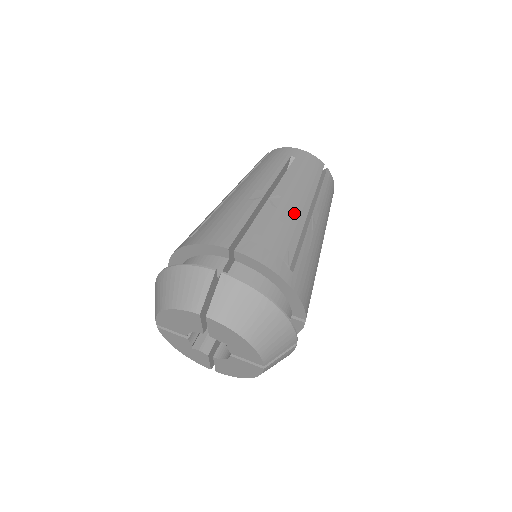
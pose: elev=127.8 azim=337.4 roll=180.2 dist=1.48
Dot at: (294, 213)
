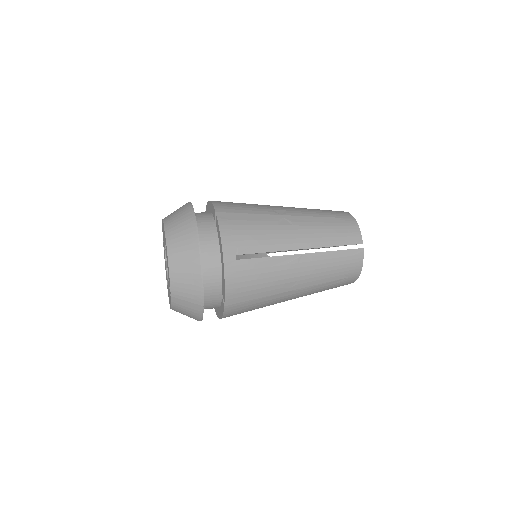
Dot at: (287, 238)
